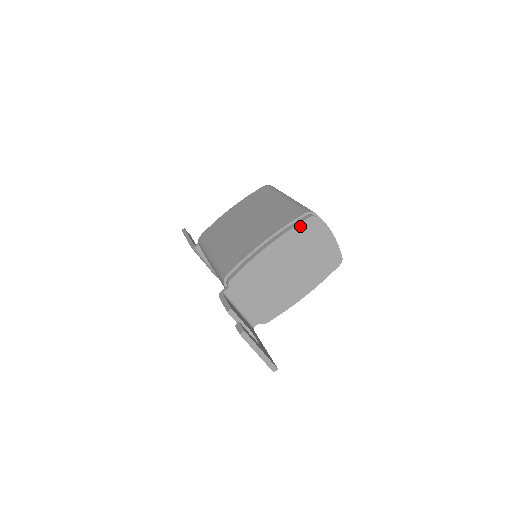
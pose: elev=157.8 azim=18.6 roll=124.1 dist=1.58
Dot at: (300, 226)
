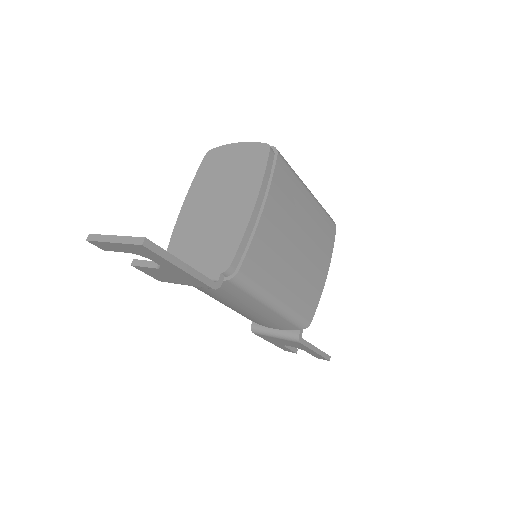
Dot at: (202, 168)
